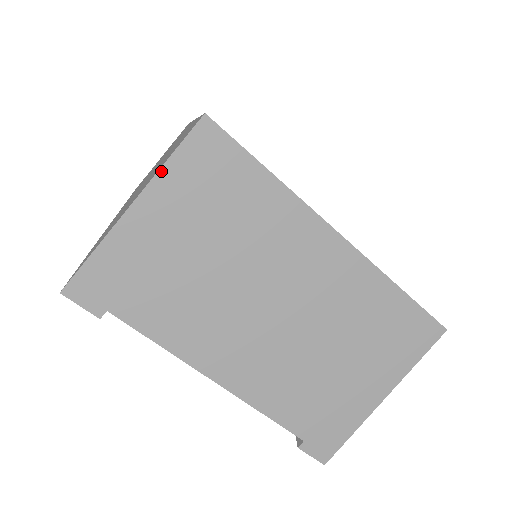
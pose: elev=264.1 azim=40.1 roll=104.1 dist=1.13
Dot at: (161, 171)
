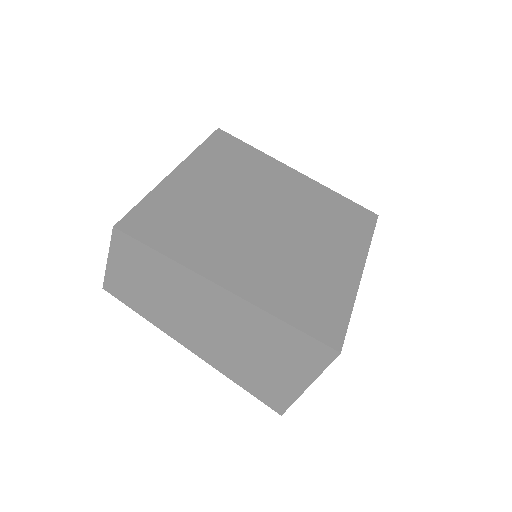
Dot at: (320, 374)
